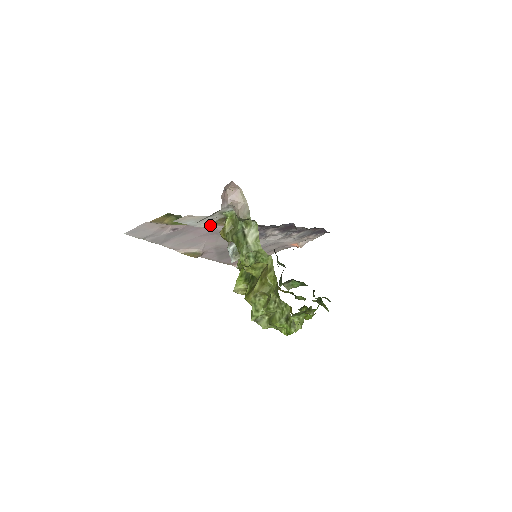
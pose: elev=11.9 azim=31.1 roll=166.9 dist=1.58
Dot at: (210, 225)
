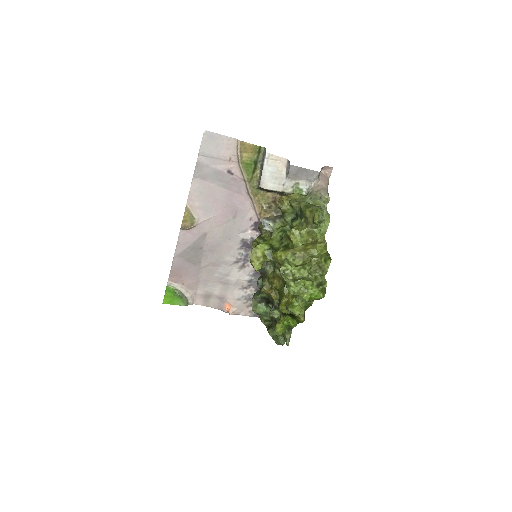
Dot at: (248, 200)
